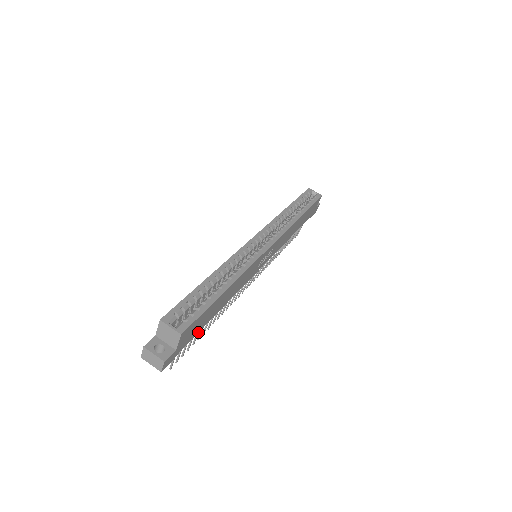
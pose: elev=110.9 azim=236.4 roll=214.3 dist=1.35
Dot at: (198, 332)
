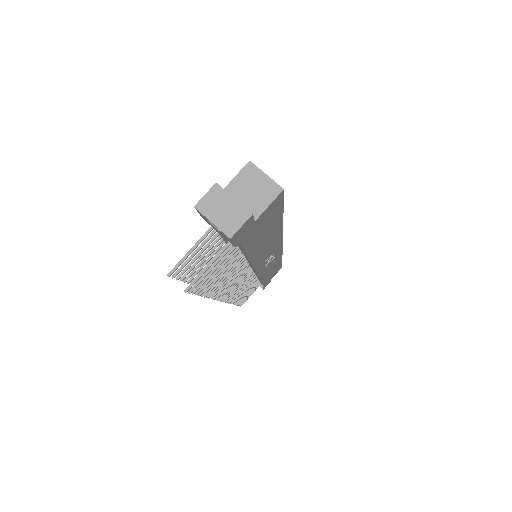
Dot at: (223, 269)
